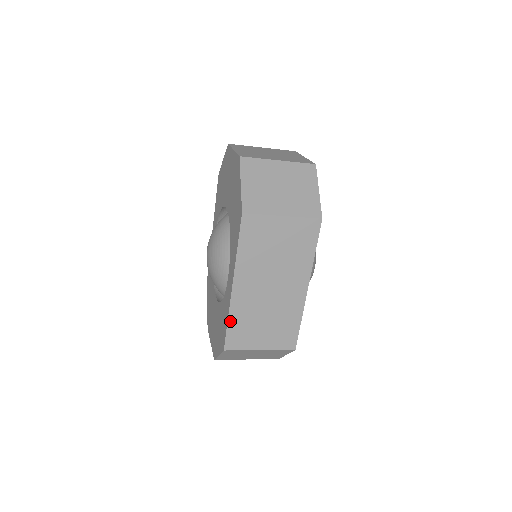
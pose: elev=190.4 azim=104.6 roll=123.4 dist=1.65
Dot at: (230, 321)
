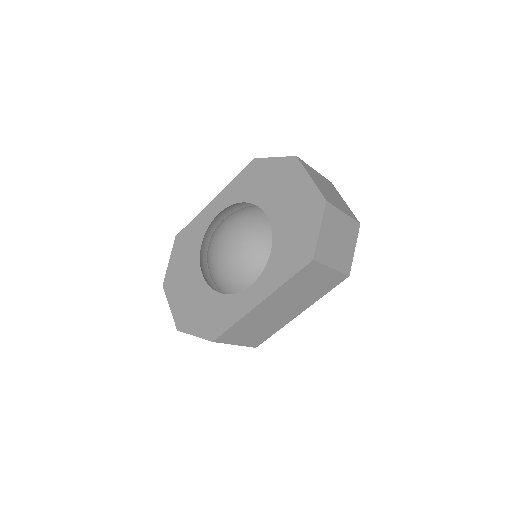
Dot at: (236, 324)
